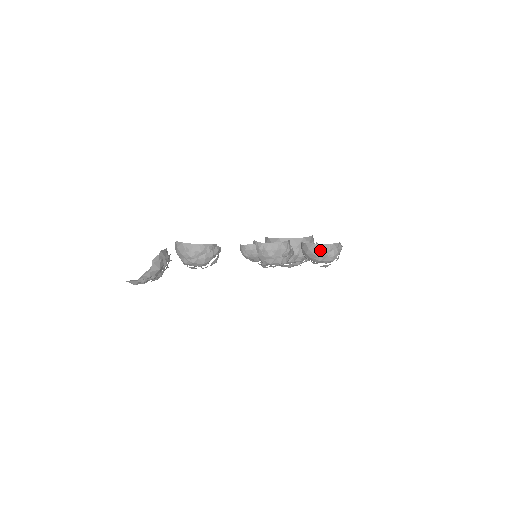
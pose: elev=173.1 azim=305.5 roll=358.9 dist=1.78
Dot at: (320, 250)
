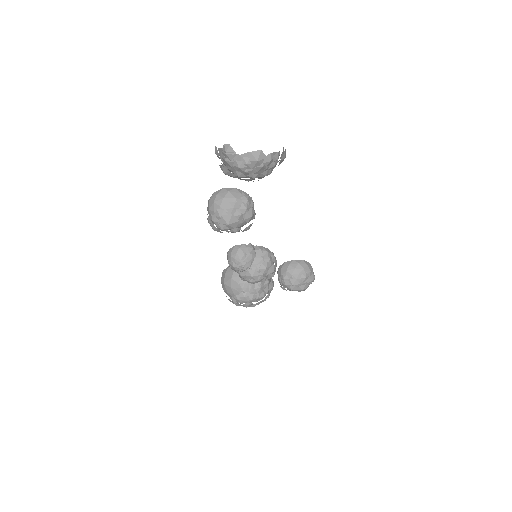
Dot at: (308, 266)
